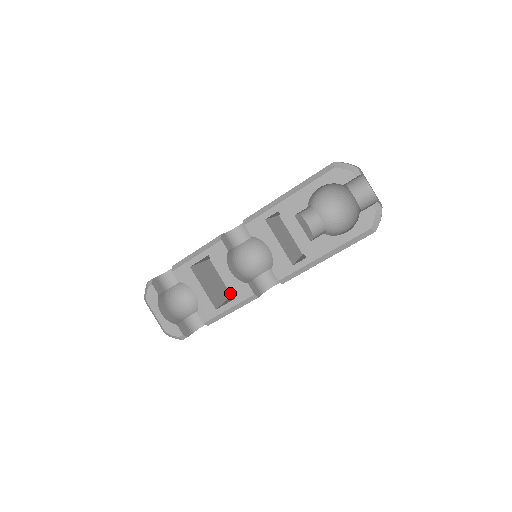
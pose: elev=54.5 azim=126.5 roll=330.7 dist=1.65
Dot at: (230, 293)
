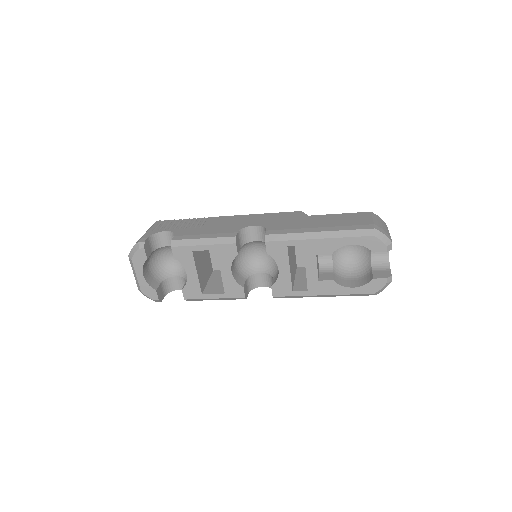
Dot at: (212, 268)
